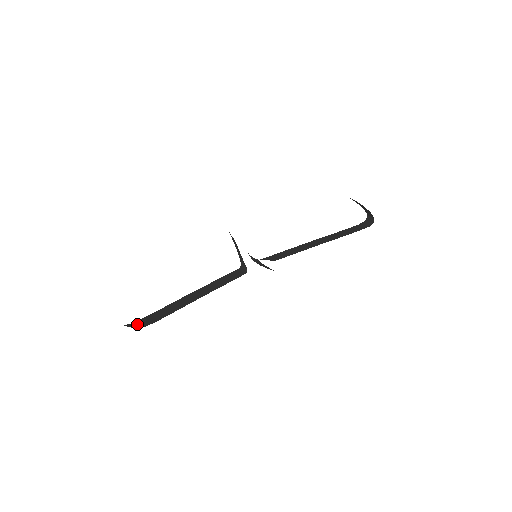
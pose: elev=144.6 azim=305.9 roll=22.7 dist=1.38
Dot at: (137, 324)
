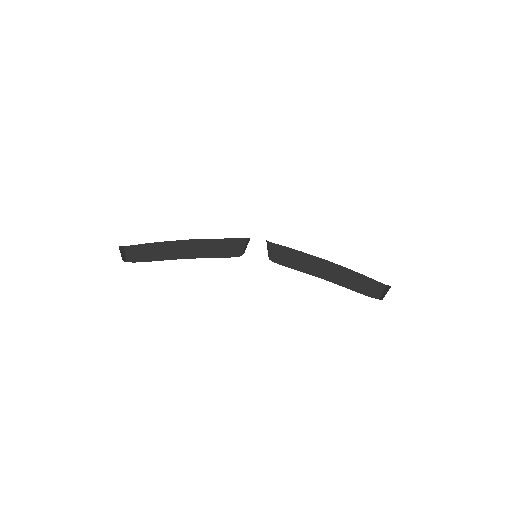
Dot at: (132, 252)
